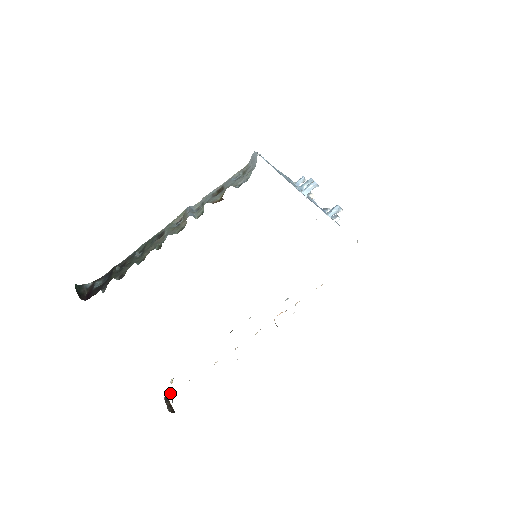
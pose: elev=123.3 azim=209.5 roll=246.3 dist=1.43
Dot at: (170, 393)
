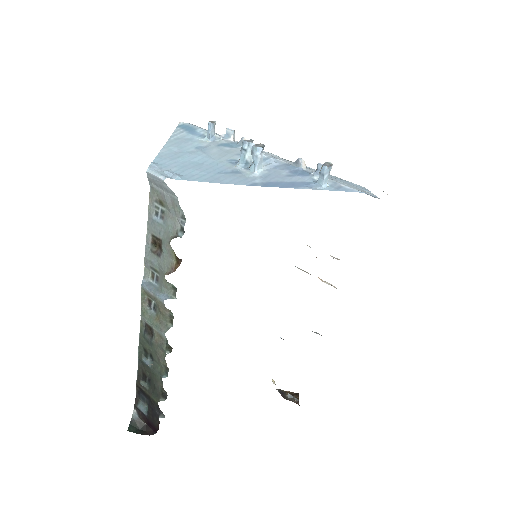
Dot at: occluded
